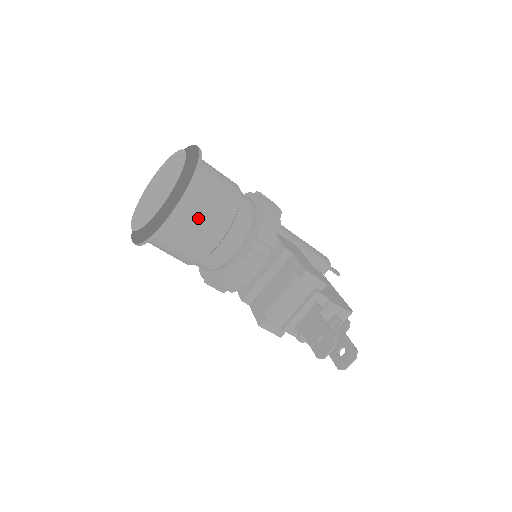
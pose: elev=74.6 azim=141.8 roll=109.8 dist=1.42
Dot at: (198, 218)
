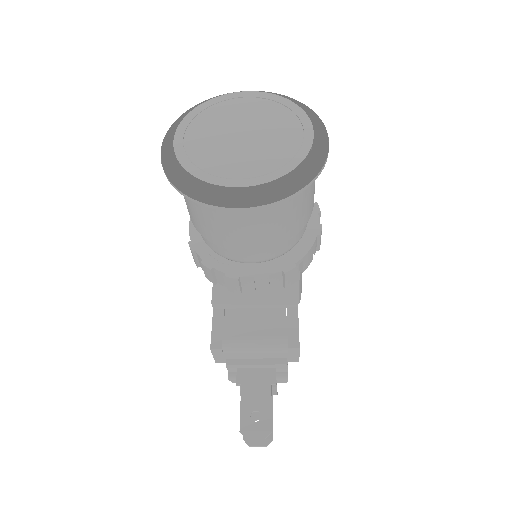
Dot at: (260, 222)
